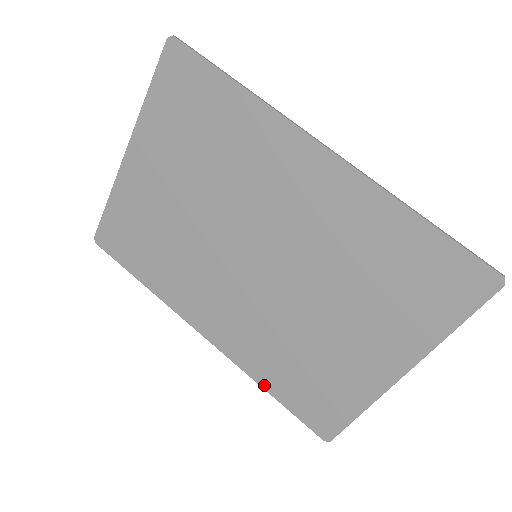
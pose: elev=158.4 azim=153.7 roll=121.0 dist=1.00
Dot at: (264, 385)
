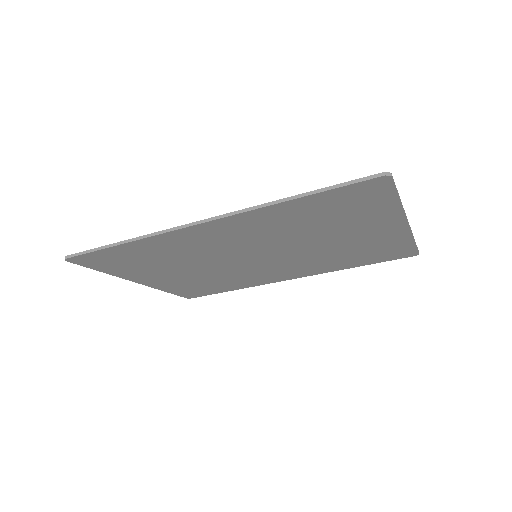
Dot at: (350, 267)
